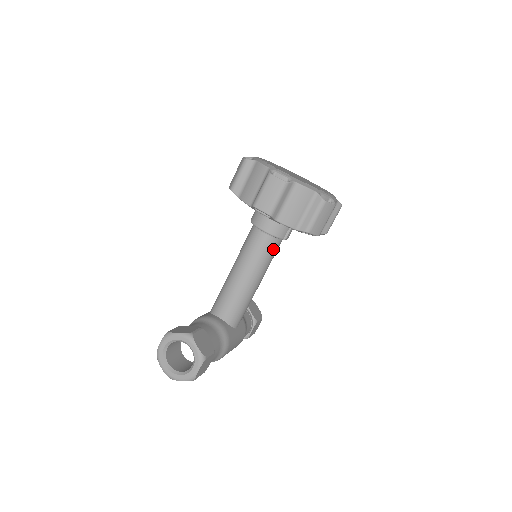
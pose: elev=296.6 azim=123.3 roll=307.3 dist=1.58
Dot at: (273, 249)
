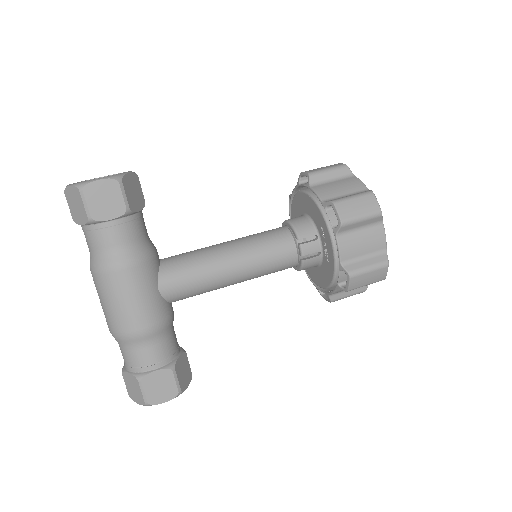
Dot at: (280, 244)
